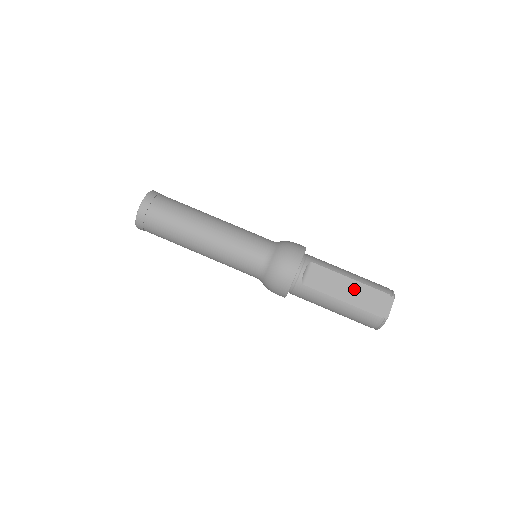
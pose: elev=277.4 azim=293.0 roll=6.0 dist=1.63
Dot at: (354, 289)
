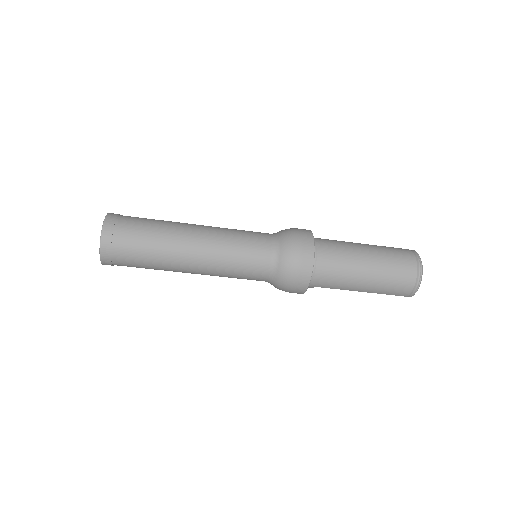
Dot at: occluded
